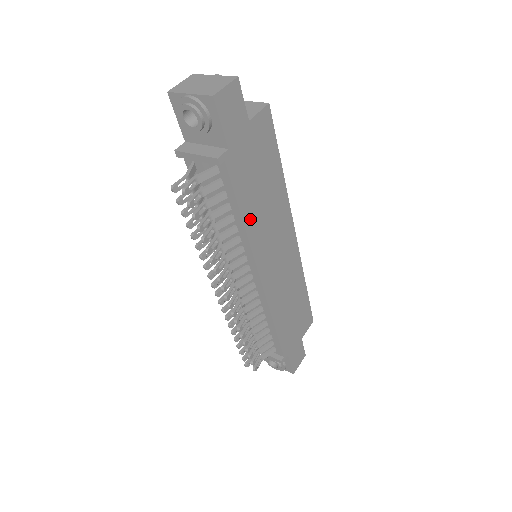
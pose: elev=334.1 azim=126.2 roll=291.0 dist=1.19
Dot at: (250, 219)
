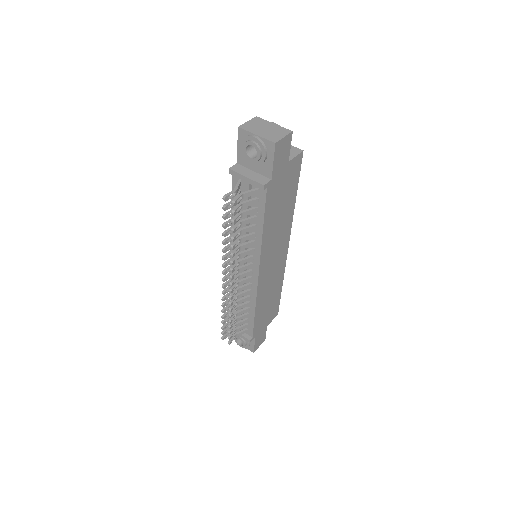
Dot at: (267, 230)
